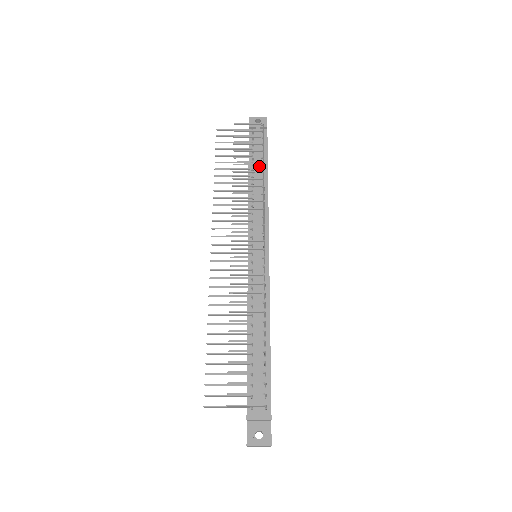
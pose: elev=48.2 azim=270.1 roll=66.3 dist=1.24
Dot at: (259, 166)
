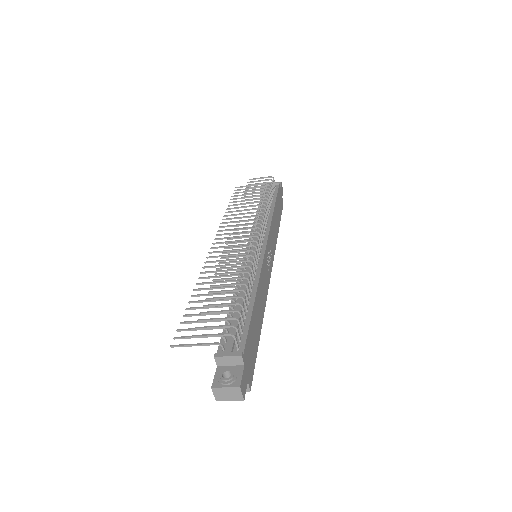
Dot at: (267, 201)
